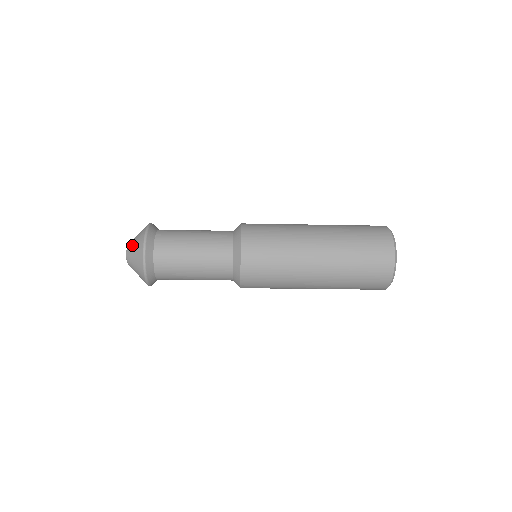
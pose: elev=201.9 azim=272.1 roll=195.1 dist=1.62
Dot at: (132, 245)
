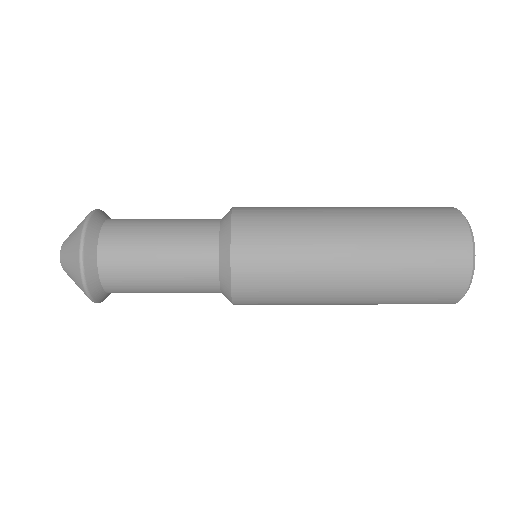
Dot at: (69, 275)
